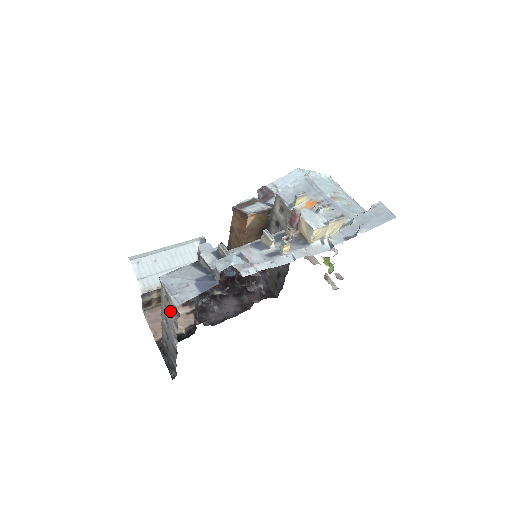
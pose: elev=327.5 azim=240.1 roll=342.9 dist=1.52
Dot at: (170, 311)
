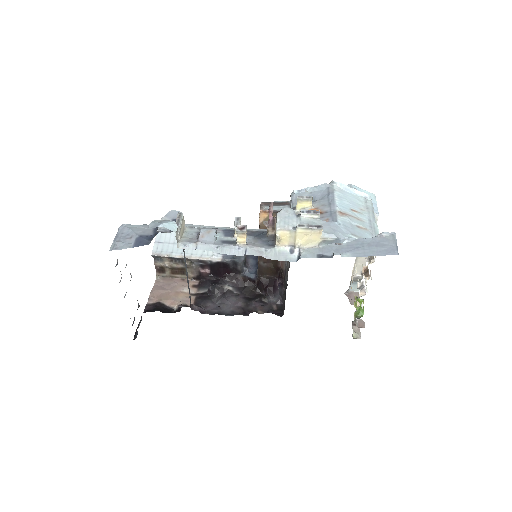
Dot at: occluded
